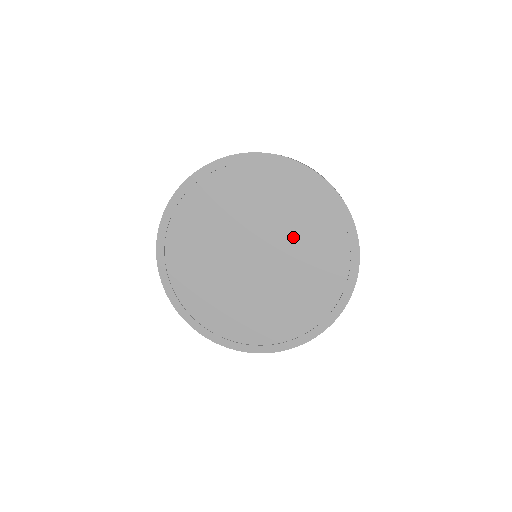
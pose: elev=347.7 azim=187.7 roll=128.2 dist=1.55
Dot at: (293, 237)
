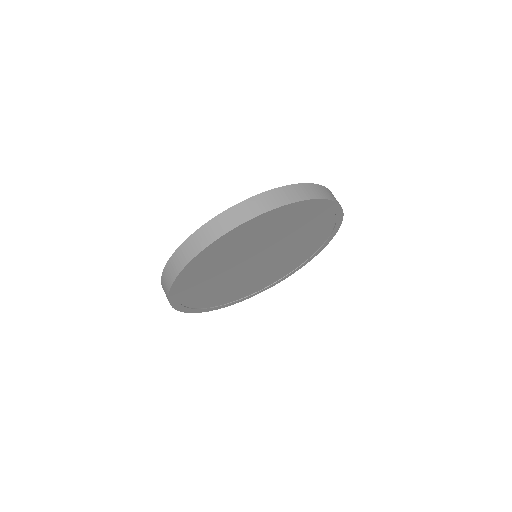
Dot at: (290, 253)
